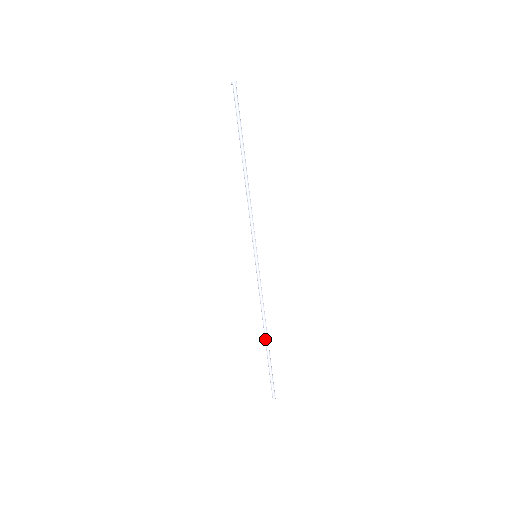
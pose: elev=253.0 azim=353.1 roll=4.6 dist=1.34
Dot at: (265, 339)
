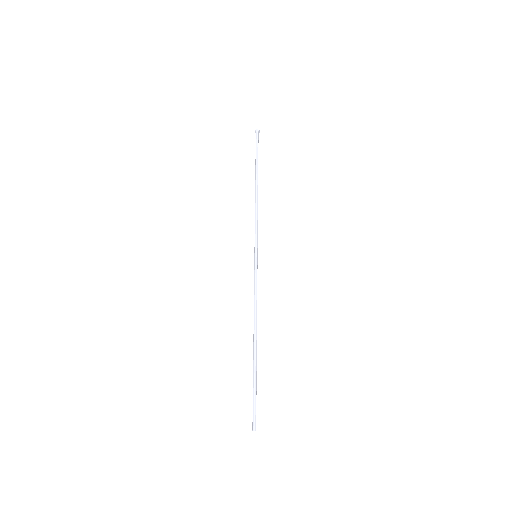
Dot at: (253, 345)
